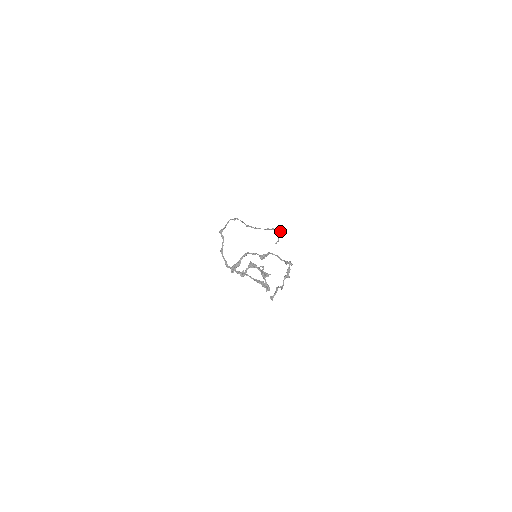
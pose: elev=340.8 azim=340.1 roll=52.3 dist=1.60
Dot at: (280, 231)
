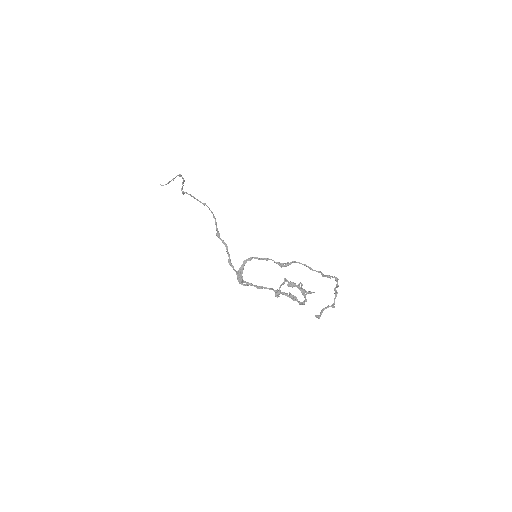
Dot at: (179, 176)
